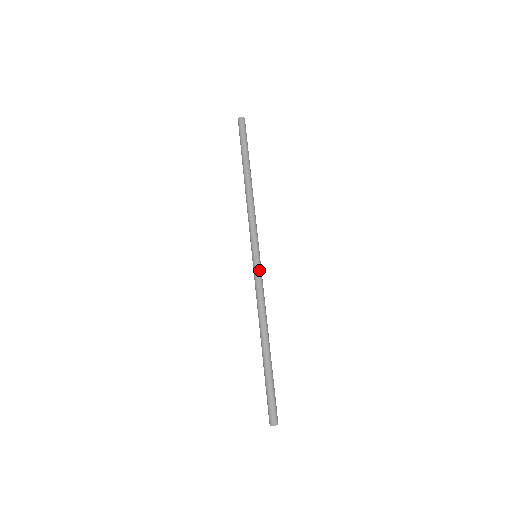
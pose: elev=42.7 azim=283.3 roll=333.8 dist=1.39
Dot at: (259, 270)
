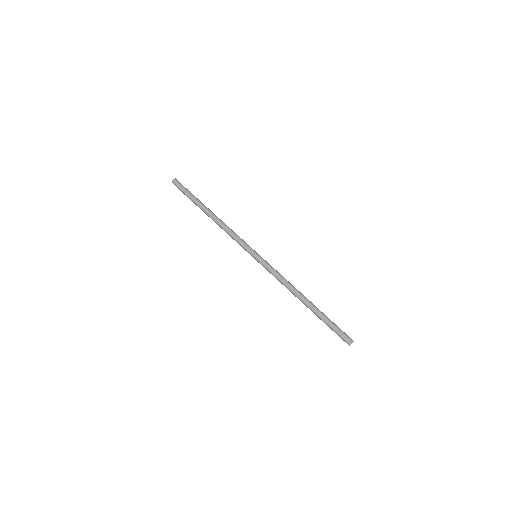
Dot at: (265, 263)
